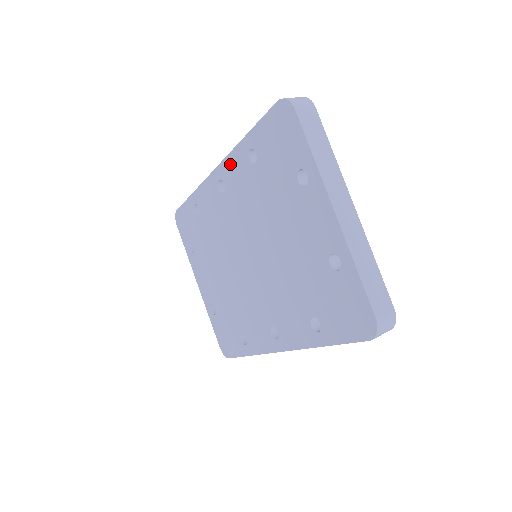
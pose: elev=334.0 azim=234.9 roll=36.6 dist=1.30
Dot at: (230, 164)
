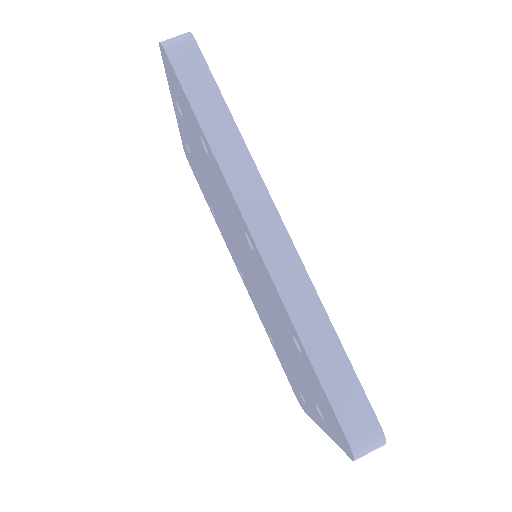
Dot at: (271, 285)
